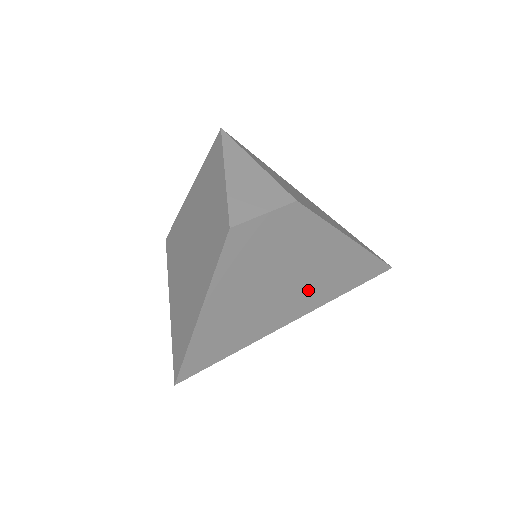
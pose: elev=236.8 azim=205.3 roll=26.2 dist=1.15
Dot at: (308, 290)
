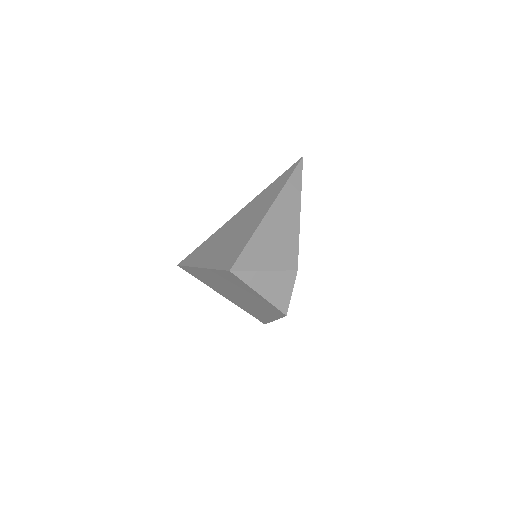
Dot at: occluded
